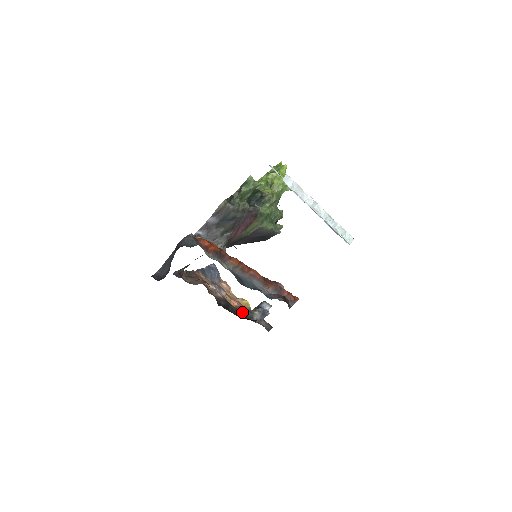
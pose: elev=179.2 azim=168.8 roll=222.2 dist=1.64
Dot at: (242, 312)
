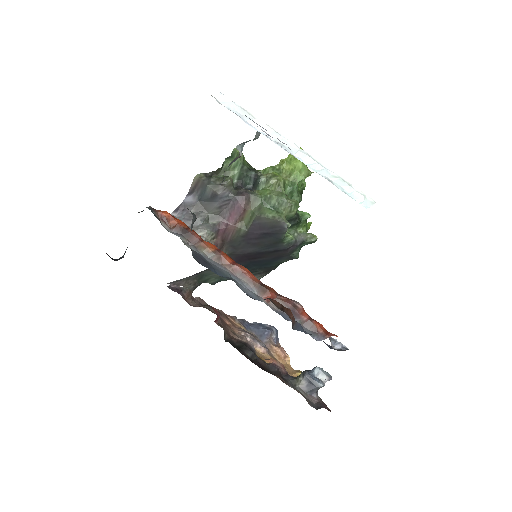
Dot at: (276, 371)
